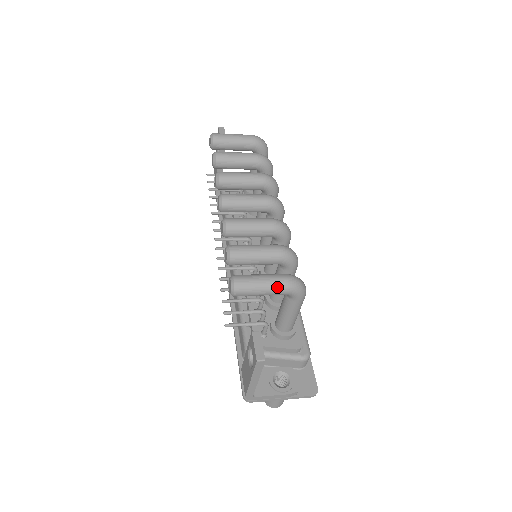
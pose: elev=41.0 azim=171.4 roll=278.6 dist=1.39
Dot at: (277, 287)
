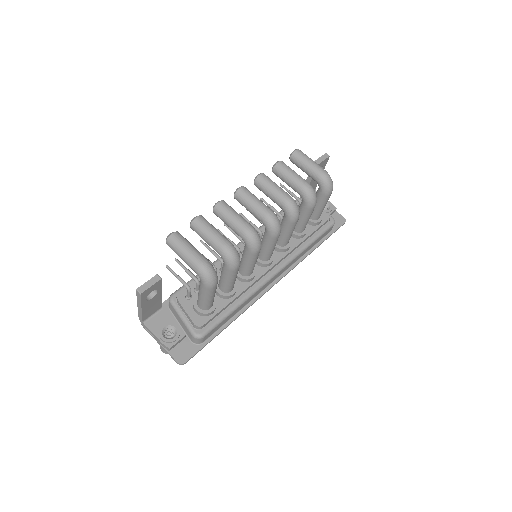
Dot at: (191, 261)
